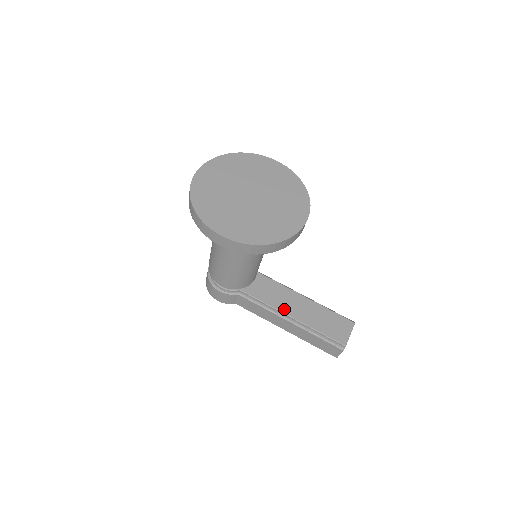
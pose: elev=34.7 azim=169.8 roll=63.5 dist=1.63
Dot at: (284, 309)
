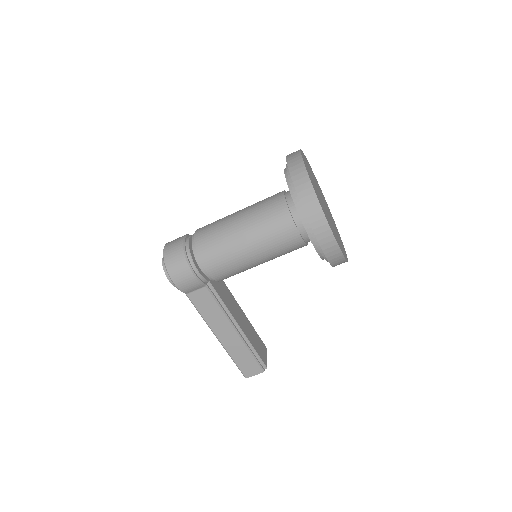
Dot at: (235, 317)
